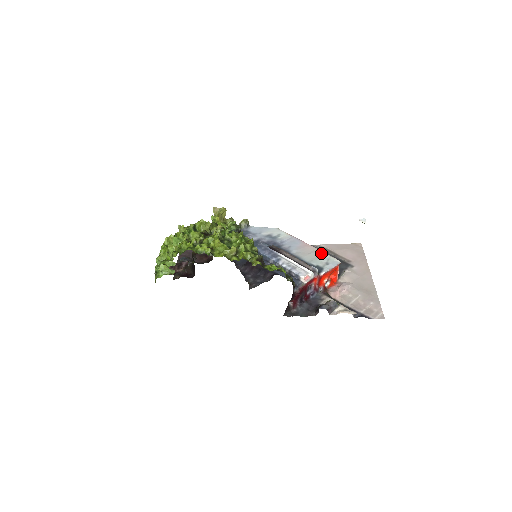
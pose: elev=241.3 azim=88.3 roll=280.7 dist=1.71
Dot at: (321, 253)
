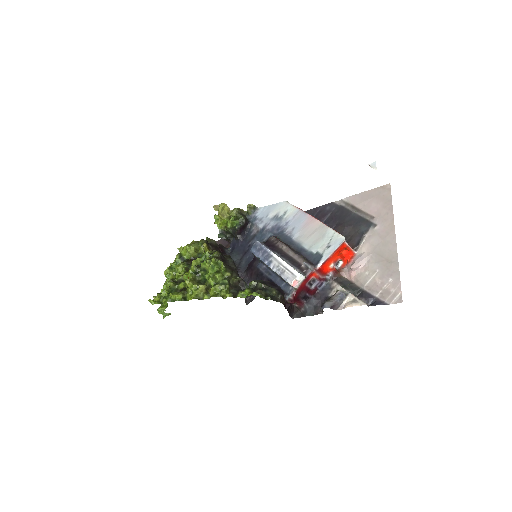
Dot at: (325, 229)
